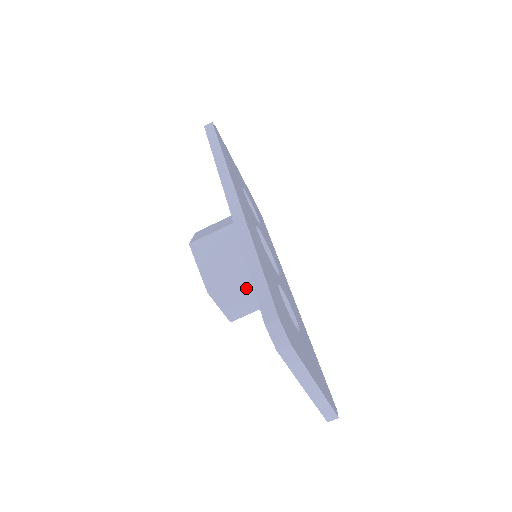
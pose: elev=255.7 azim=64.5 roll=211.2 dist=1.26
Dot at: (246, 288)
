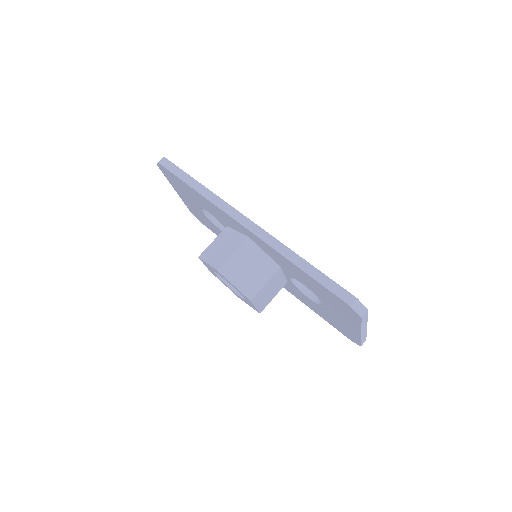
Dot at: (272, 284)
